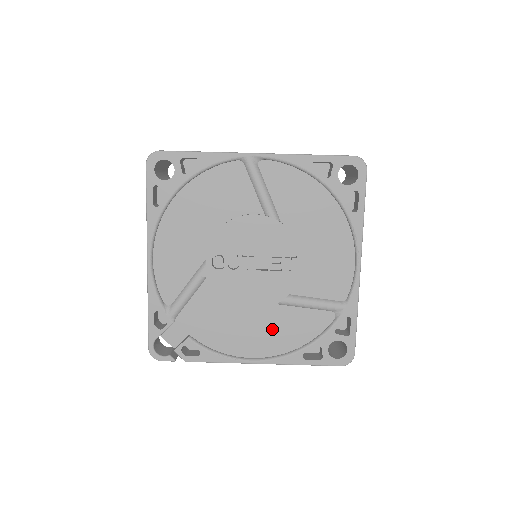
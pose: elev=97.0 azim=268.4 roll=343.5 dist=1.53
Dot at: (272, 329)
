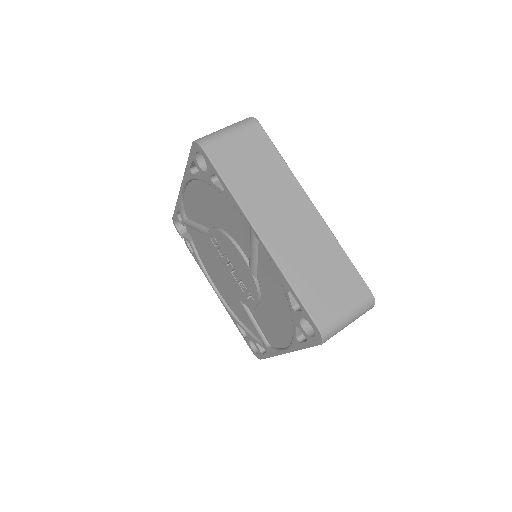
Dot at: (230, 296)
